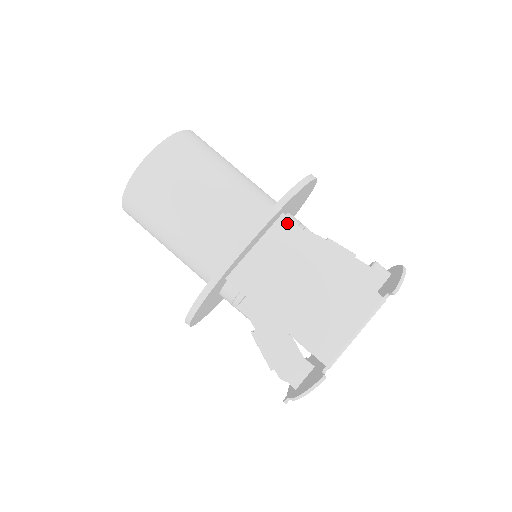
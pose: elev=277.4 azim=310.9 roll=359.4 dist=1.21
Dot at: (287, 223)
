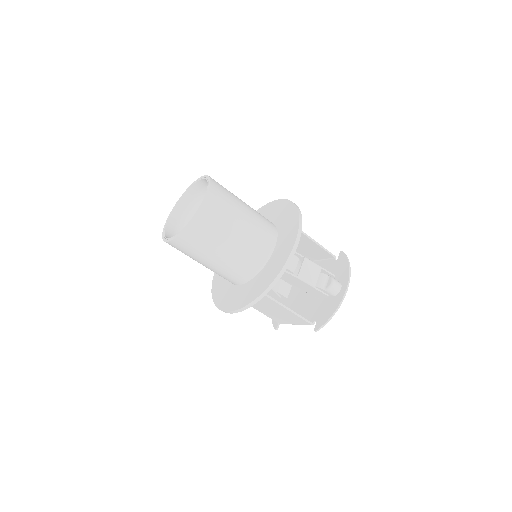
Dot at: occluded
